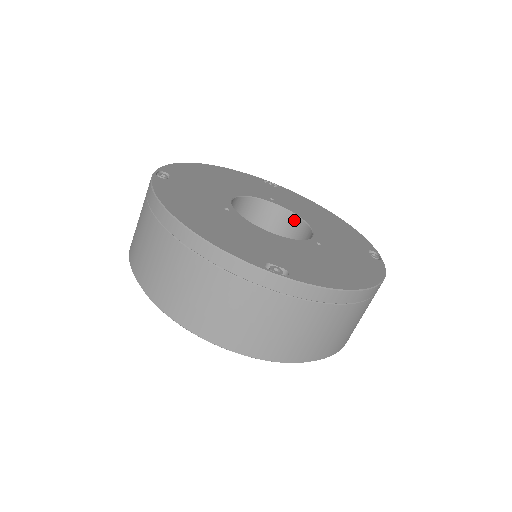
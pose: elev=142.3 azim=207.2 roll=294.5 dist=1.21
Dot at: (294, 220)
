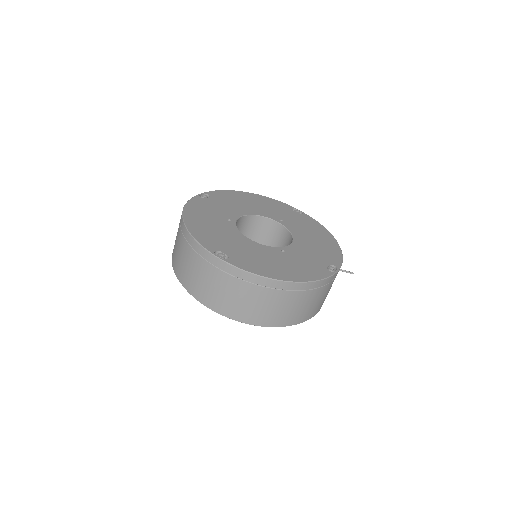
Dot at: (289, 236)
